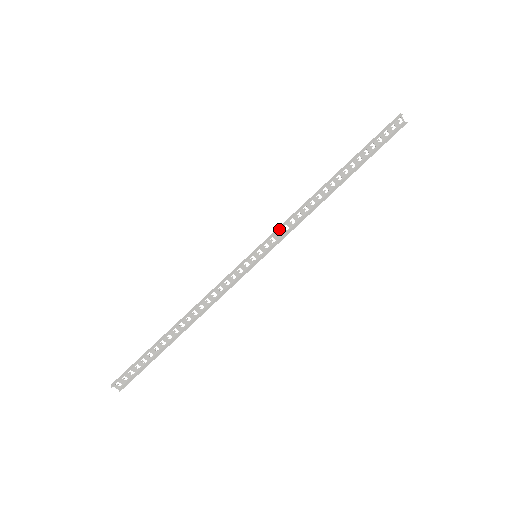
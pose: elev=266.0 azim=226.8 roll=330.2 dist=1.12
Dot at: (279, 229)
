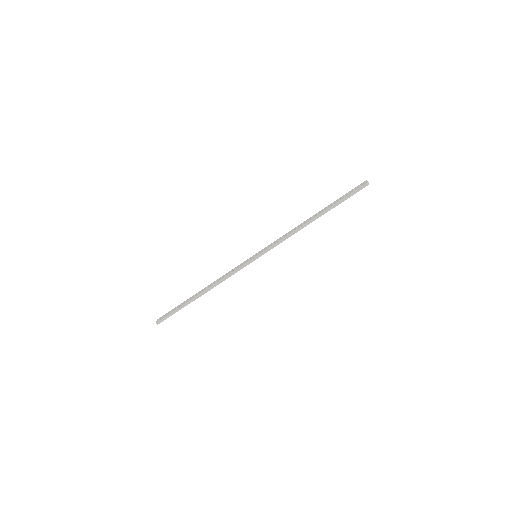
Dot at: occluded
